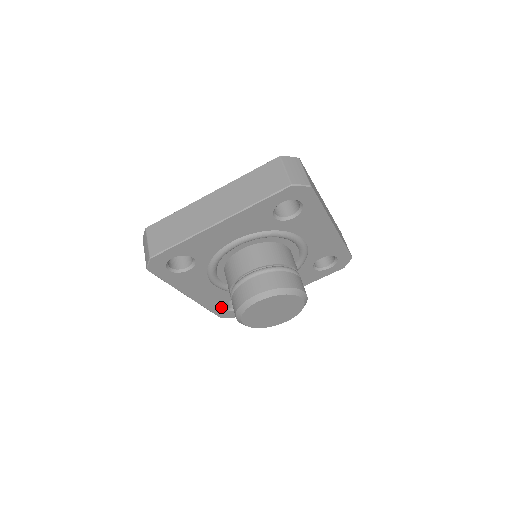
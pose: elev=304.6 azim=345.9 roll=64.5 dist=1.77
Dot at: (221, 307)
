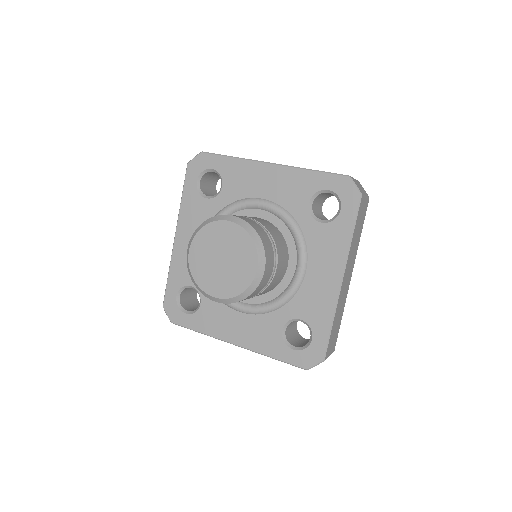
Dot at: (178, 287)
